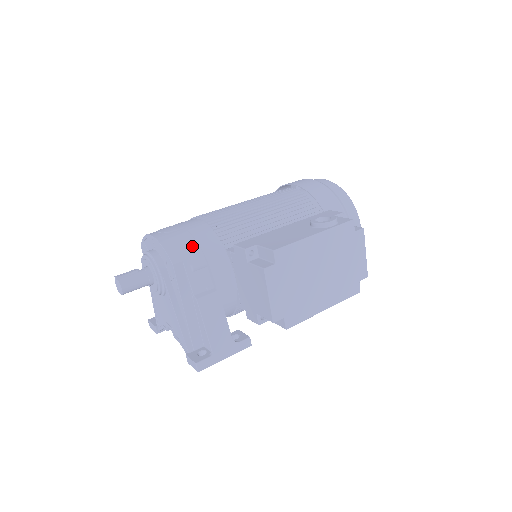
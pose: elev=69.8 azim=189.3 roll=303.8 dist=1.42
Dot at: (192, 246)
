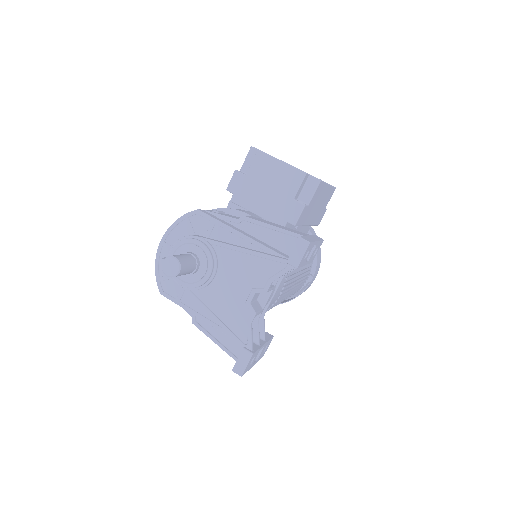
Dot at: occluded
